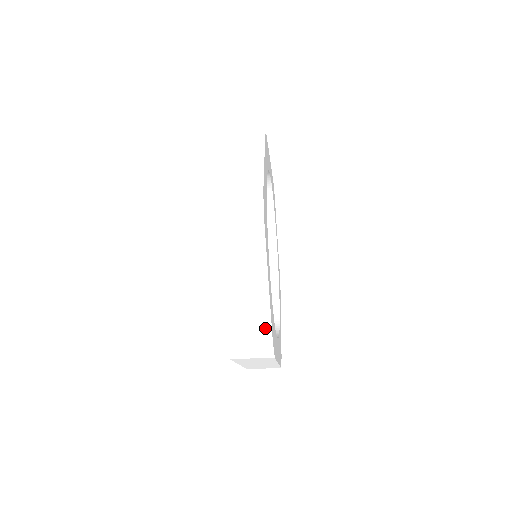
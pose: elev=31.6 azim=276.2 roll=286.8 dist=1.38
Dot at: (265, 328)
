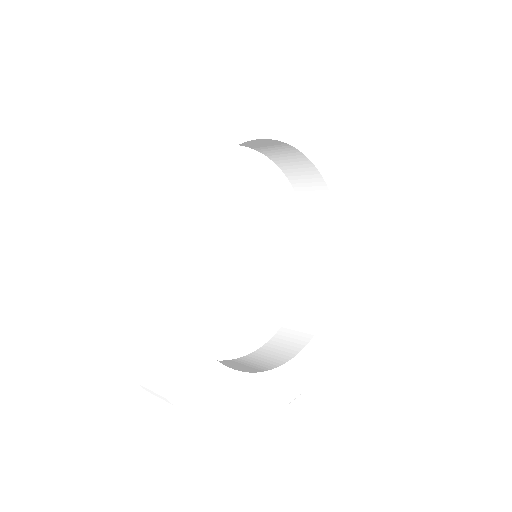
Dot at: (157, 369)
